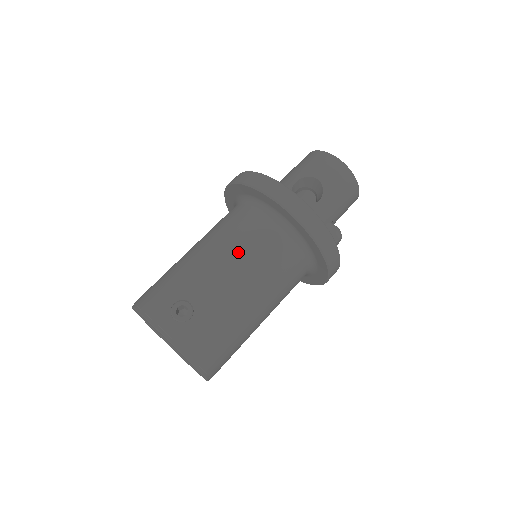
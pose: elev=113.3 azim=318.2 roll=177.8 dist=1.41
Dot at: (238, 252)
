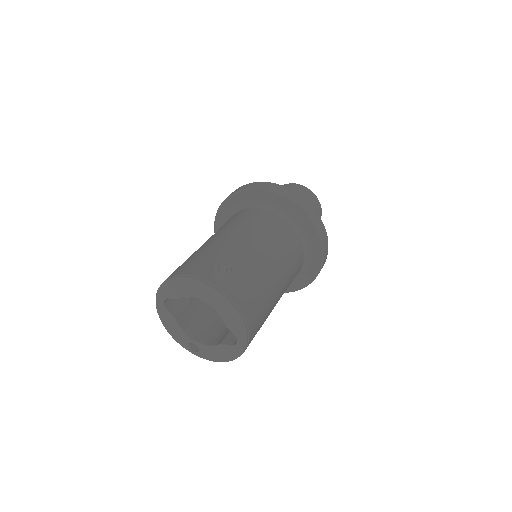
Dot at: (255, 231)
